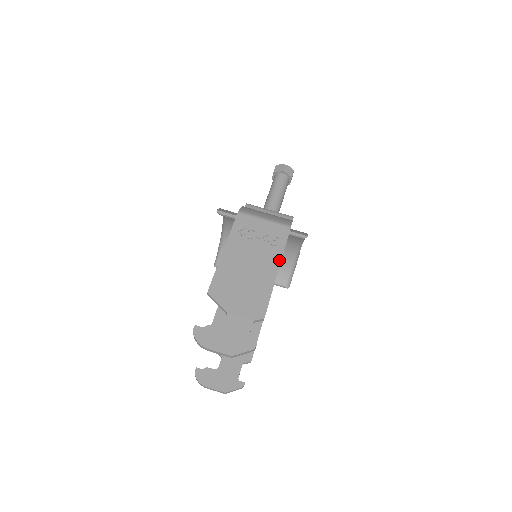
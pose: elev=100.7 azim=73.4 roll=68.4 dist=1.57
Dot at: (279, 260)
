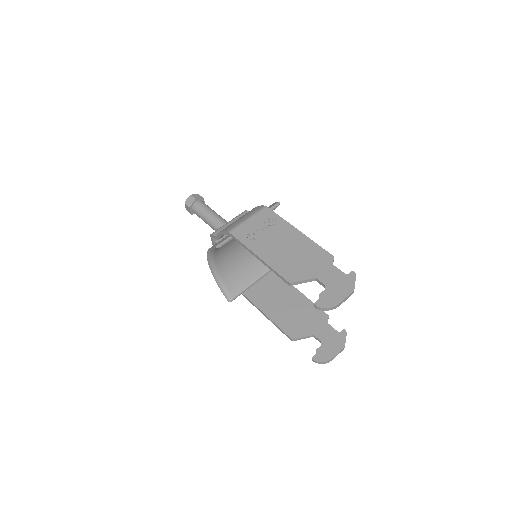
Dot at: (290, 226)
